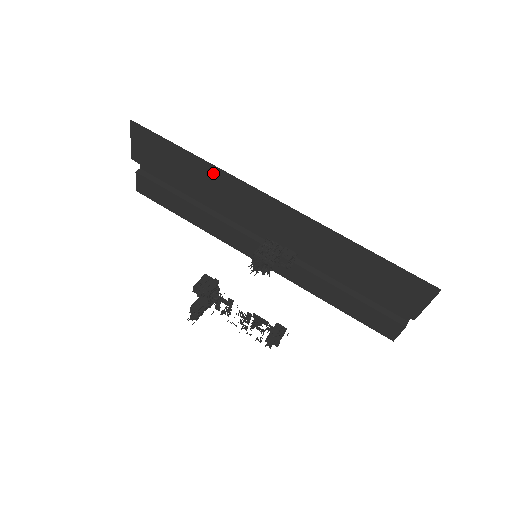
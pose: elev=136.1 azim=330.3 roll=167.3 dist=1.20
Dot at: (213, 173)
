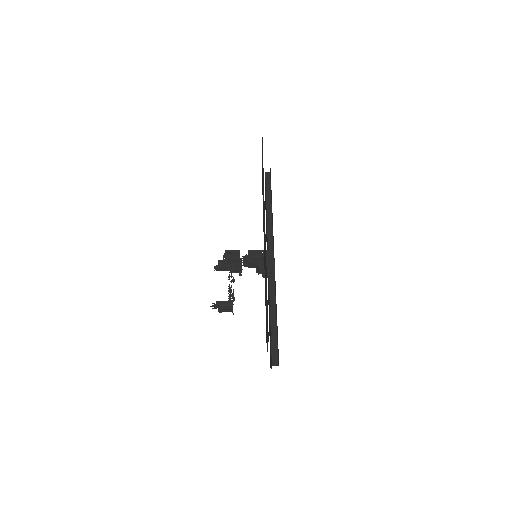
Dot at: occluded
